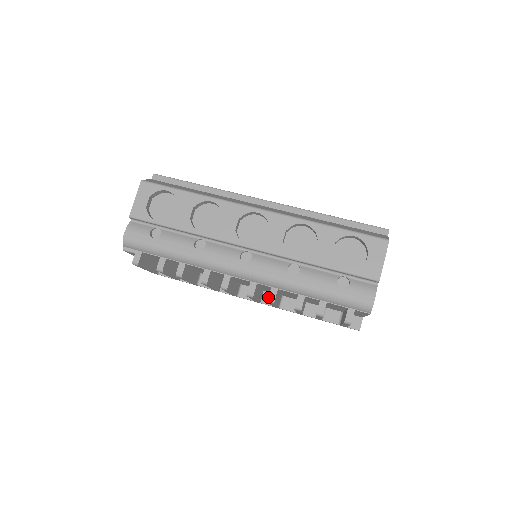
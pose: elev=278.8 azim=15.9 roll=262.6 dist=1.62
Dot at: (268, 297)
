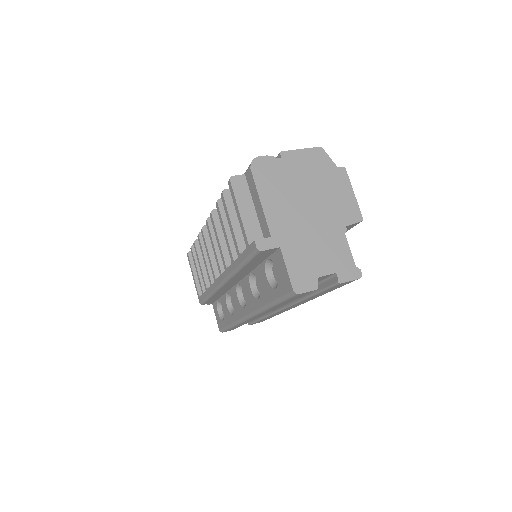
Dot at: occluded
